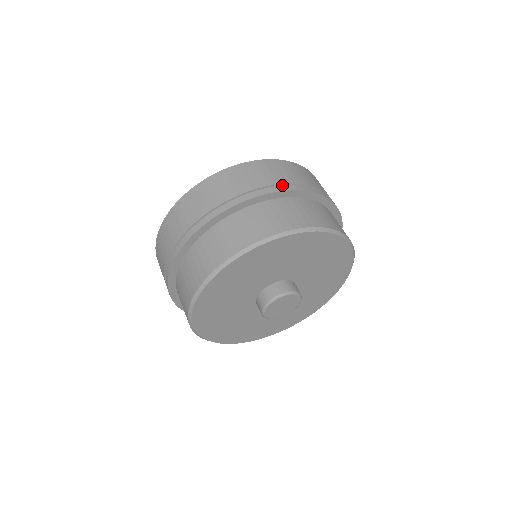
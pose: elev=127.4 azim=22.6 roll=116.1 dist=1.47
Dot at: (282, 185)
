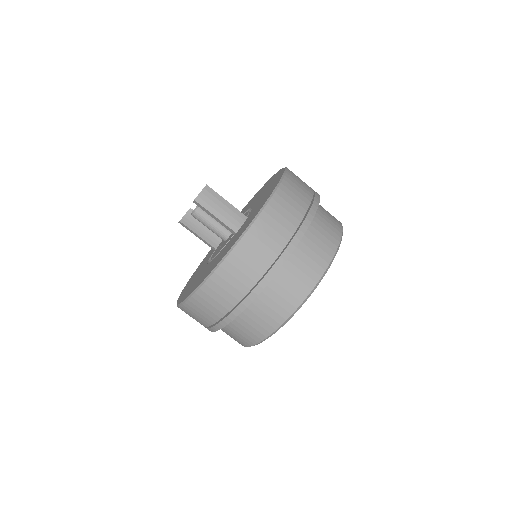
Dot at: (237, 306)
